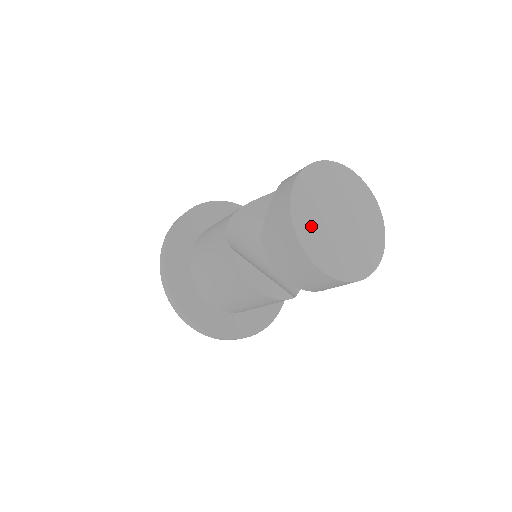
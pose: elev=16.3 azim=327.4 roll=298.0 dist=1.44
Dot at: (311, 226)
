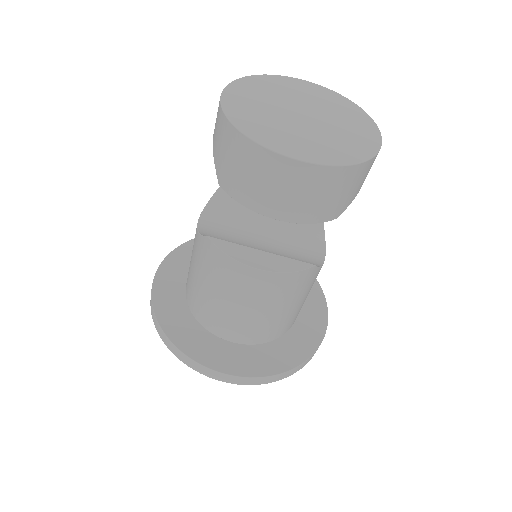
Dot at: (262, 125)
